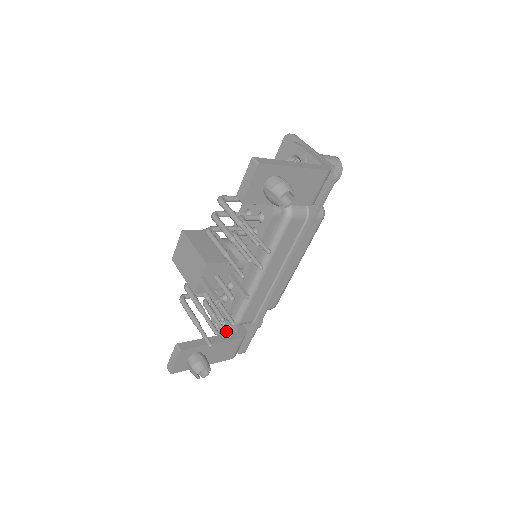
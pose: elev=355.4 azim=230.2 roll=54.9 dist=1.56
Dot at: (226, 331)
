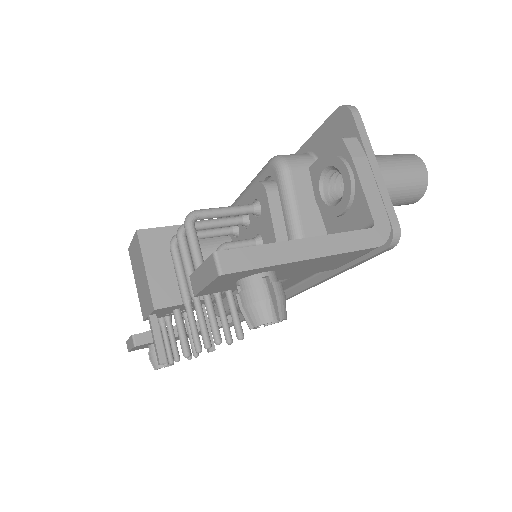
Dot at: occluded
